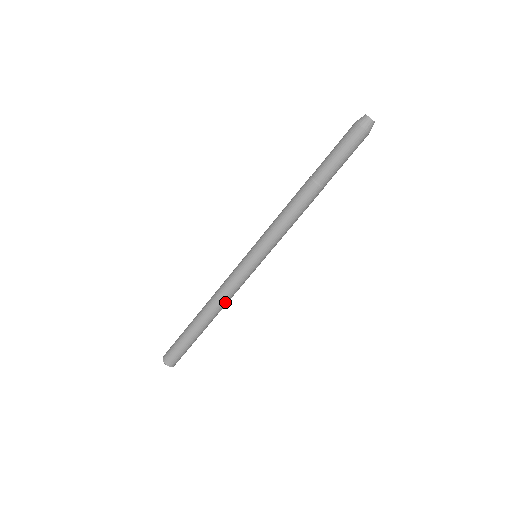
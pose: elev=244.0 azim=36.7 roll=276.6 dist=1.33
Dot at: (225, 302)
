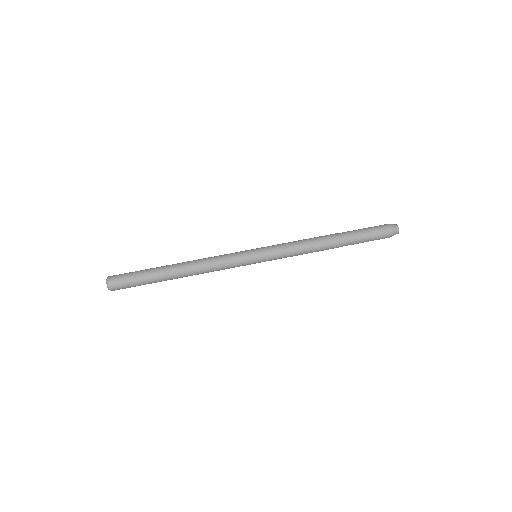
Dot at: (203, 263)
